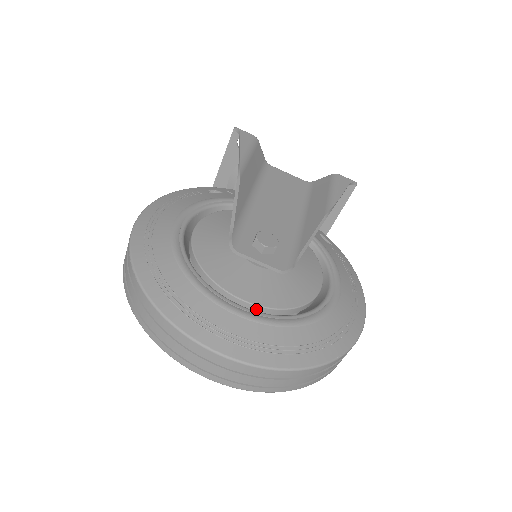
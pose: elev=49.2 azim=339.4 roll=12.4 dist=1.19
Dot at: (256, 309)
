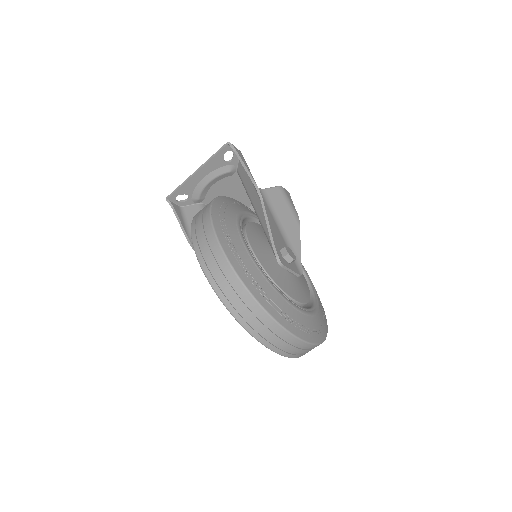
Dot at: (299, 305)
